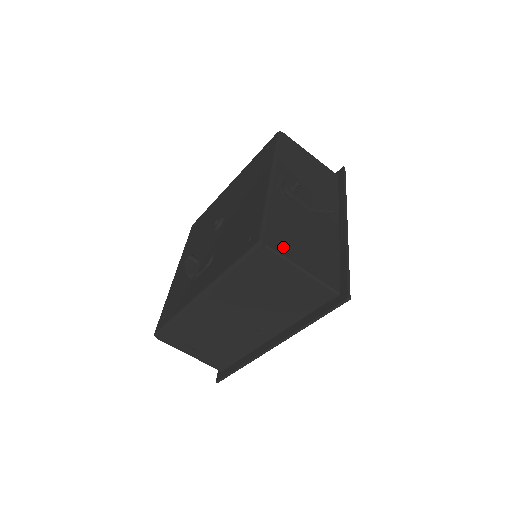
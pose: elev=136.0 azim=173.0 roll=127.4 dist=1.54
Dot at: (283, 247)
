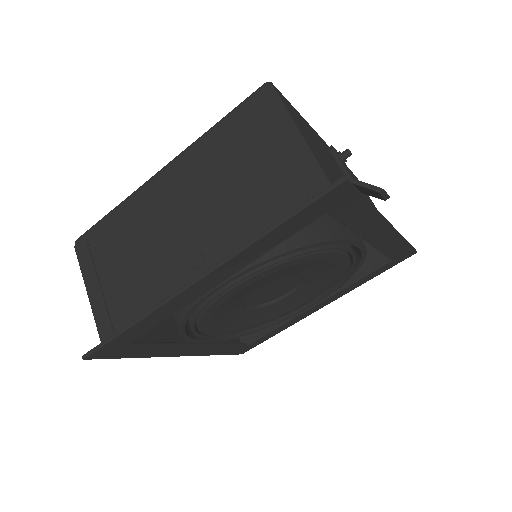
Dot at: (291, 112)
